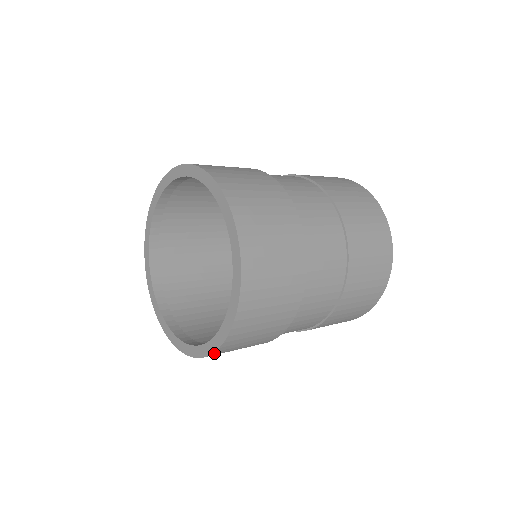
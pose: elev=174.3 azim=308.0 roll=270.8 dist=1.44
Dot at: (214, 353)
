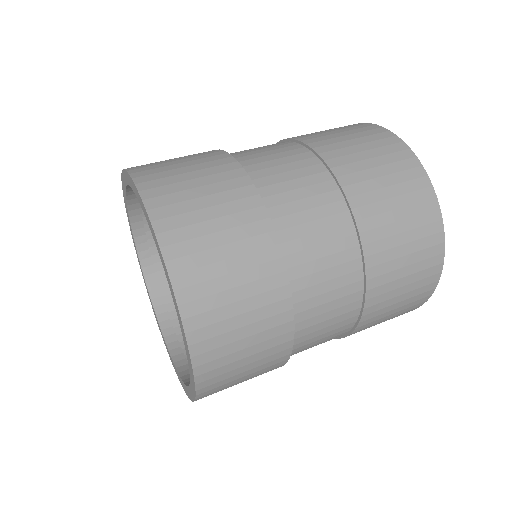
Dot at: occluded
